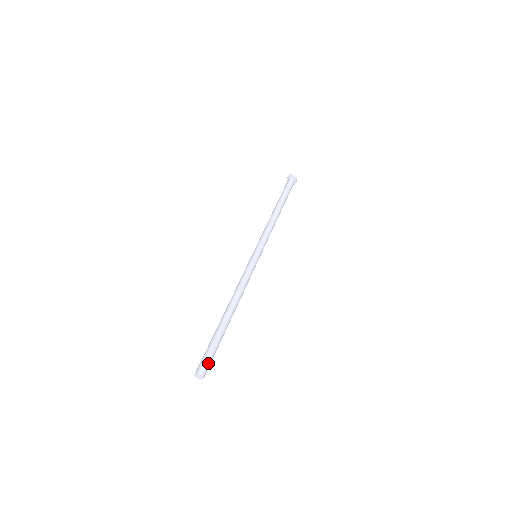
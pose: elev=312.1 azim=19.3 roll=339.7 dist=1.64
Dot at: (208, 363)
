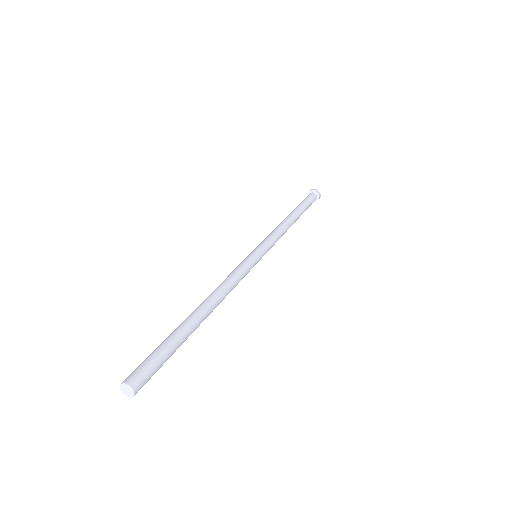
Dot at: (144, 367)
